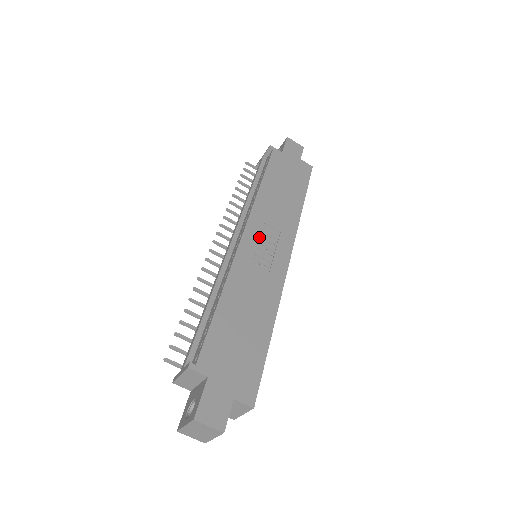
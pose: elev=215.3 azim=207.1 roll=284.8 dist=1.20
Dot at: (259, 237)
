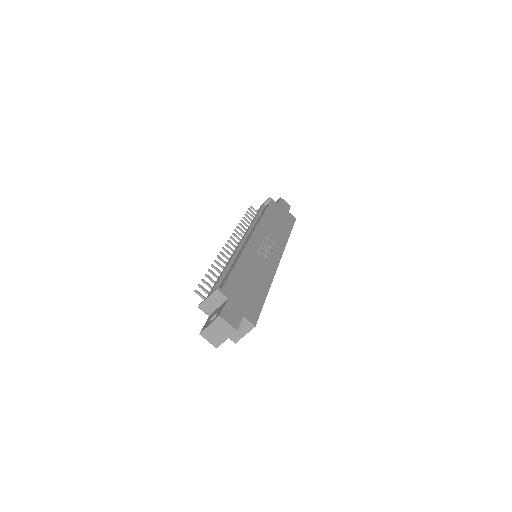
Dot at: (261, 241)
